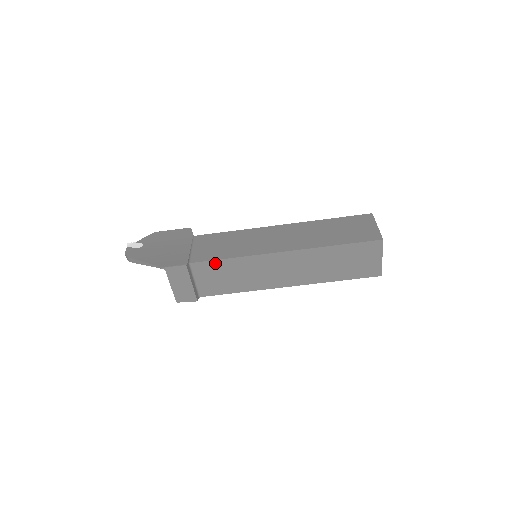
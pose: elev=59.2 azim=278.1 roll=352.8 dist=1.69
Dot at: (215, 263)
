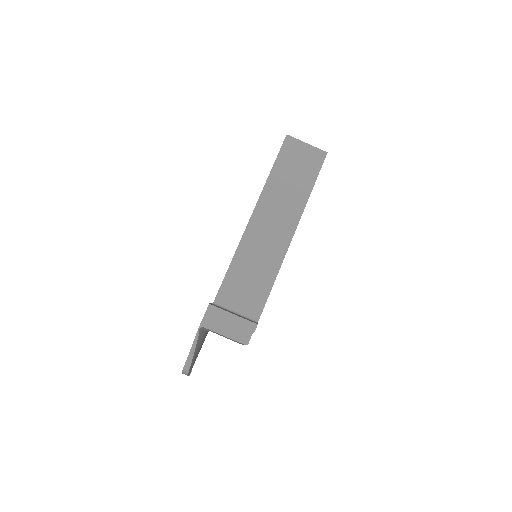
Dot at: (227, 281)
